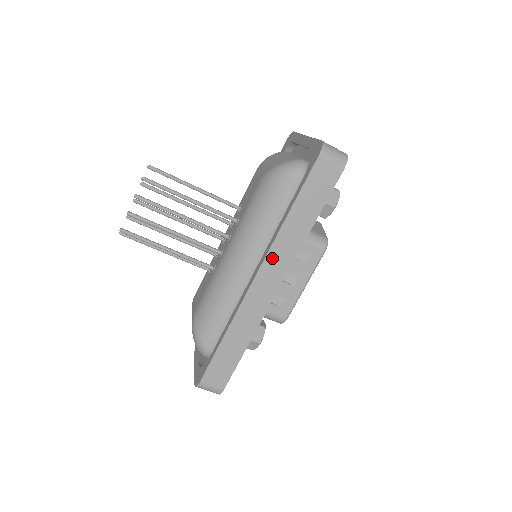
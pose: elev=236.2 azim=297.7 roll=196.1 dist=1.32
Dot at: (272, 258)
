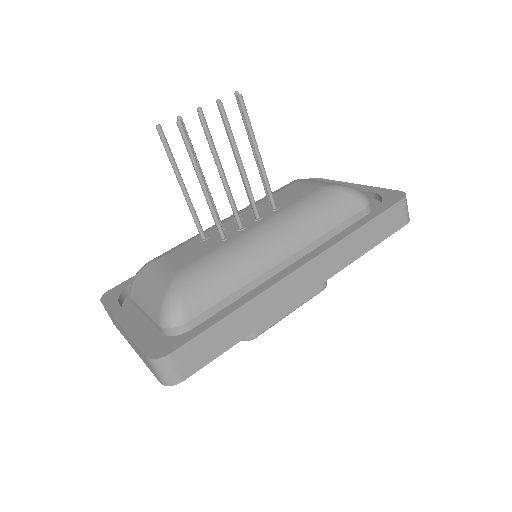
Dot at: (324, 258)
